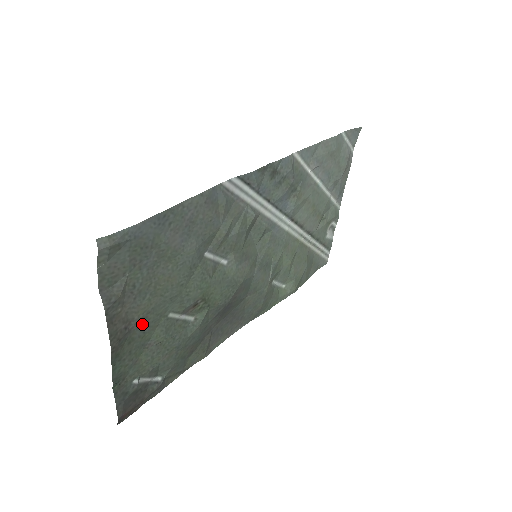
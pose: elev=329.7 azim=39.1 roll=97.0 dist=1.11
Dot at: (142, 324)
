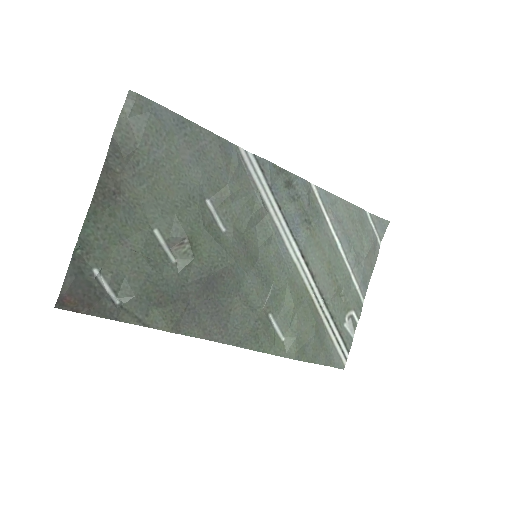
Dot at: (129, 210)
